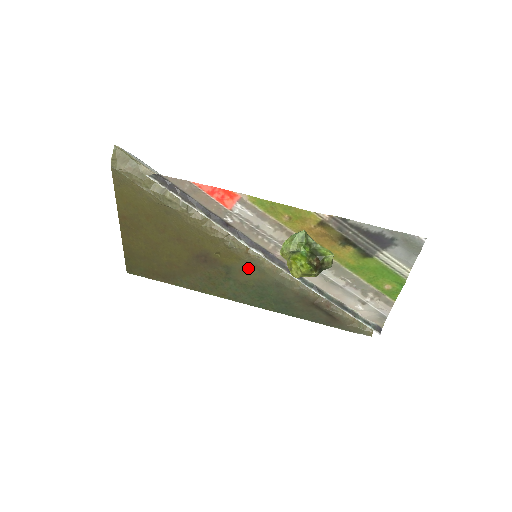
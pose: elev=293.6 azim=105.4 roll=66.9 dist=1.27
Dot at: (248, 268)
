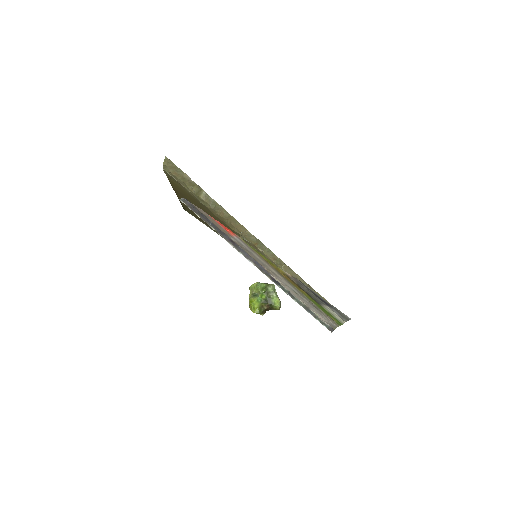
Dot at: occluded
